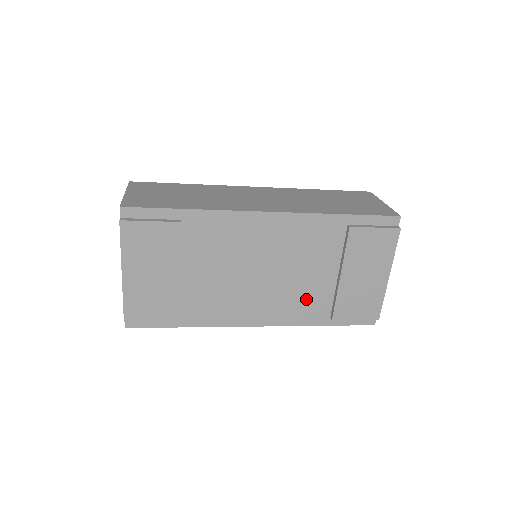
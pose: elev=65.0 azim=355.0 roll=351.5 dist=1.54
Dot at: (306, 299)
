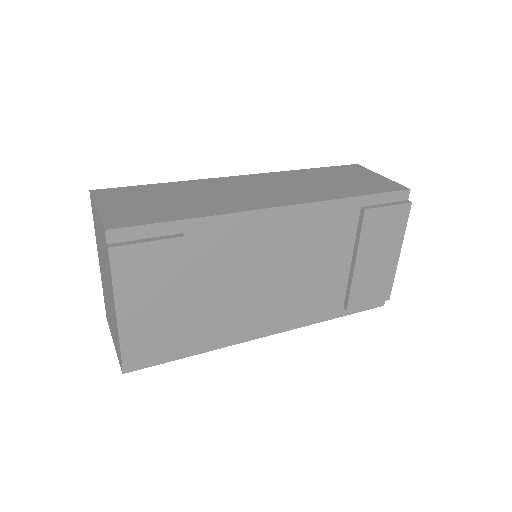
Dot at: (320, 294)
